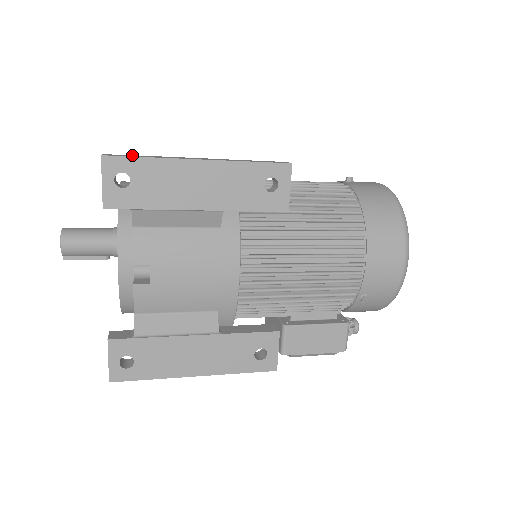
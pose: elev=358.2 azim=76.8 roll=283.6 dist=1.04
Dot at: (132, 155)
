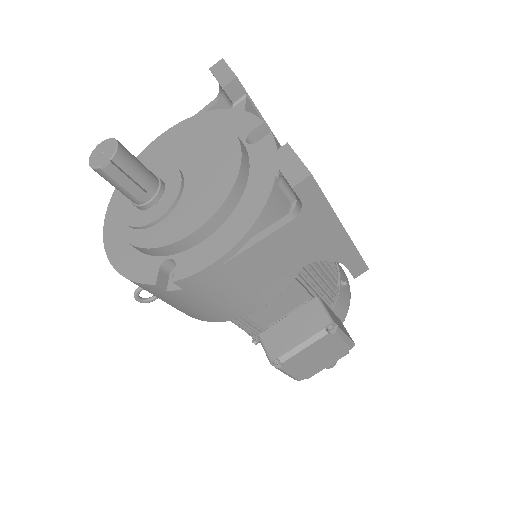
Dot at: occluded
